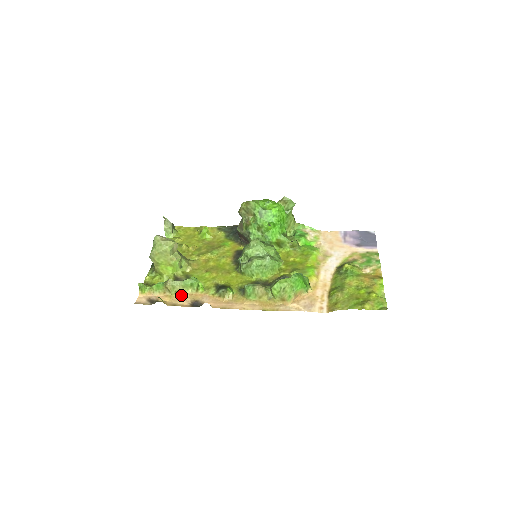
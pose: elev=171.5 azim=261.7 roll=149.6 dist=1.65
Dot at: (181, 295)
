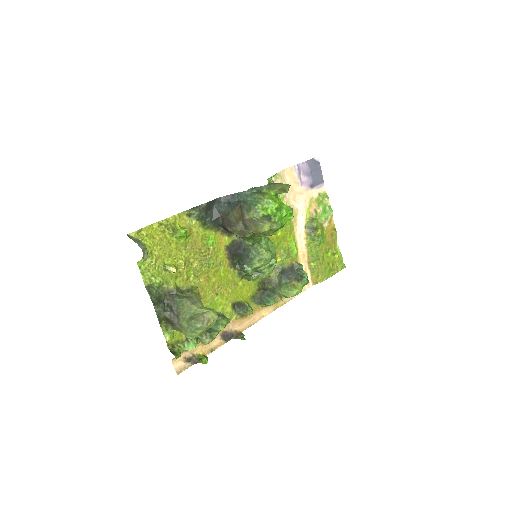
Dot at: occluded
